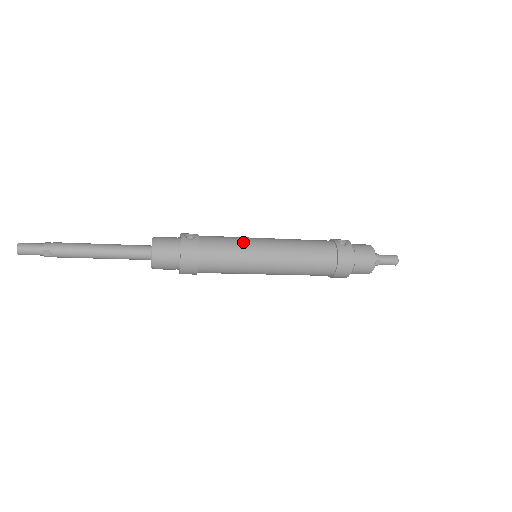
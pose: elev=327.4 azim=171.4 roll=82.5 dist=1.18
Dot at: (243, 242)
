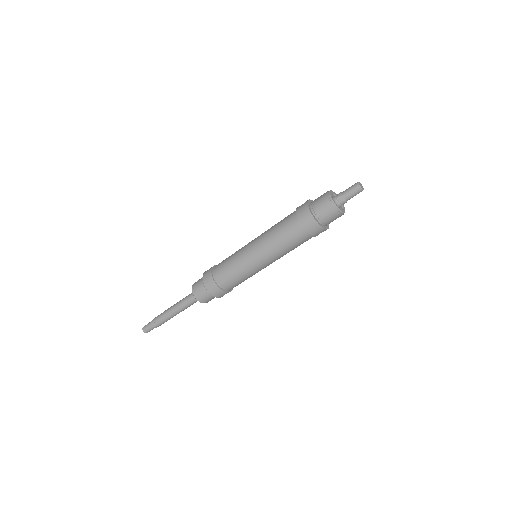
Dot at: (237, 251)
